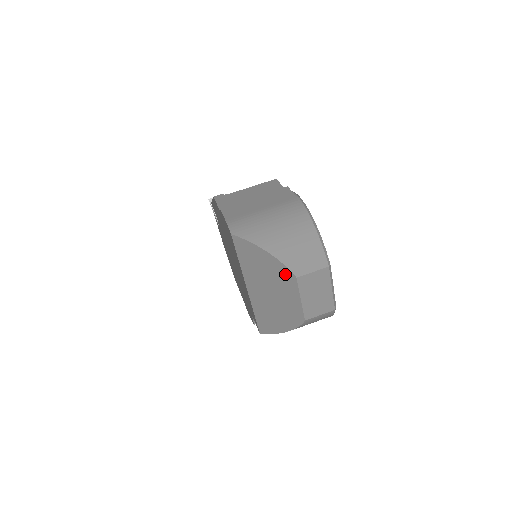
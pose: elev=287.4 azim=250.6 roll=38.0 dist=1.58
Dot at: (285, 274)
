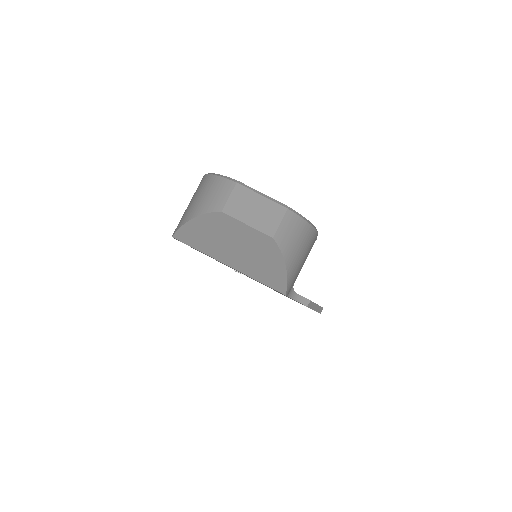
Dot at: (216, 219)
